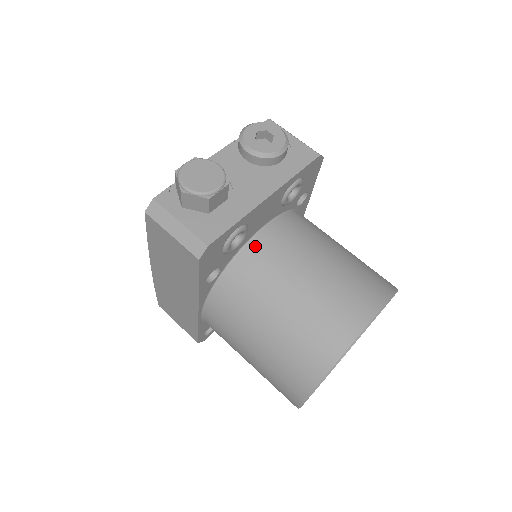
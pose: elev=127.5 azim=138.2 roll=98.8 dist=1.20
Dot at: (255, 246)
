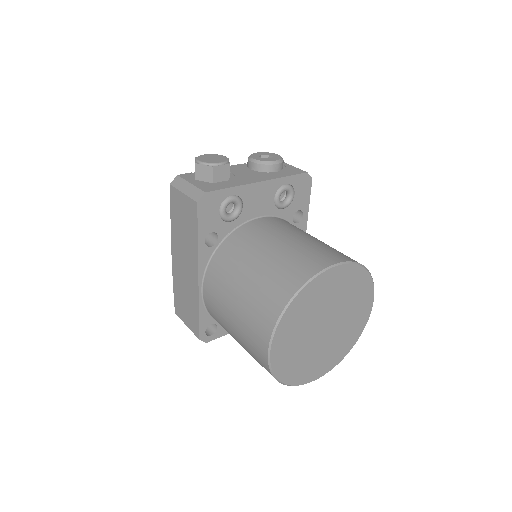
Dot at: (249, 226)
